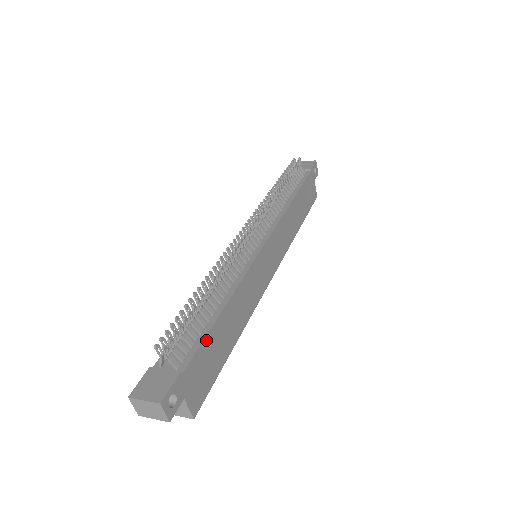
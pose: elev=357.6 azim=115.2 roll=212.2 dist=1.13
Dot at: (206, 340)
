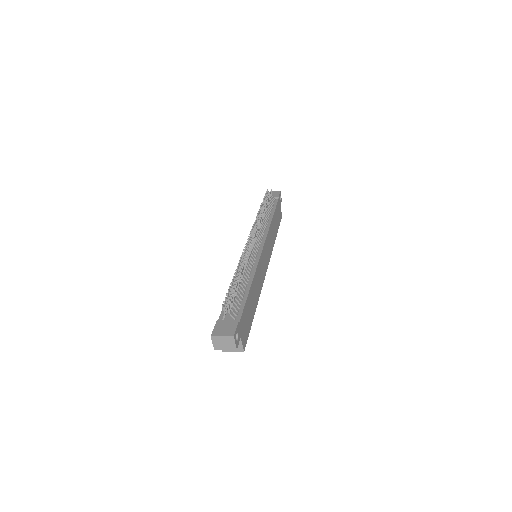
Dot at: (246, 304)
